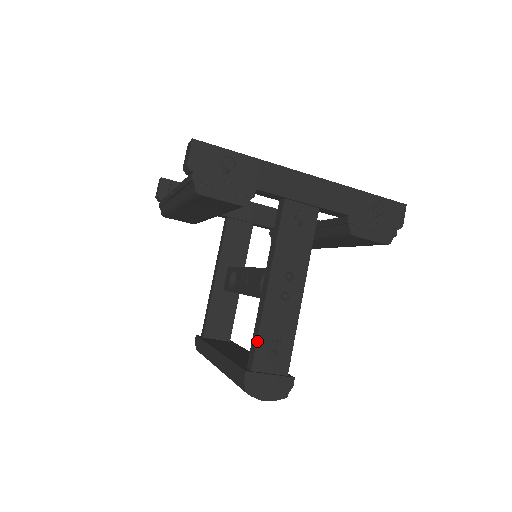
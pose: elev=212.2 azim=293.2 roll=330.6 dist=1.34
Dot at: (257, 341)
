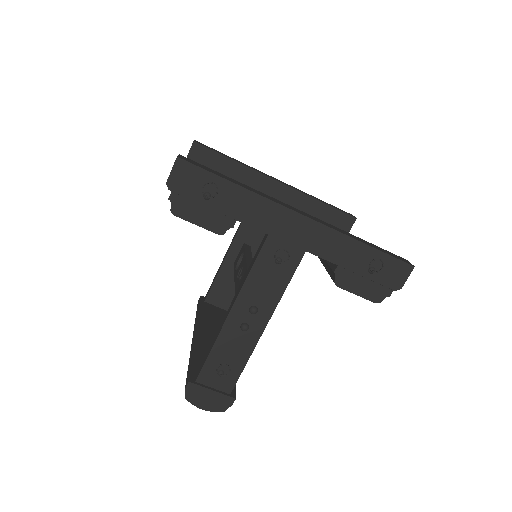
Dot at: (207, 359)
